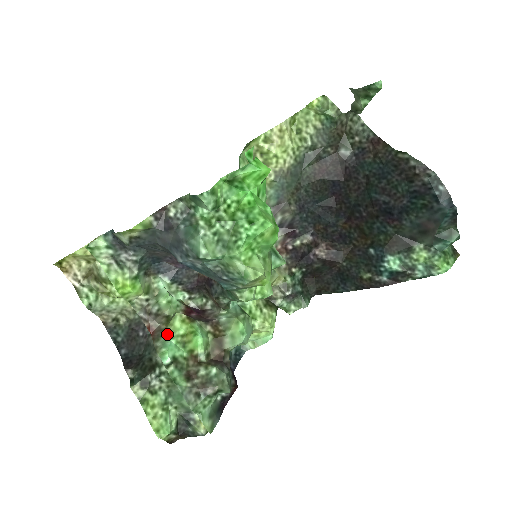
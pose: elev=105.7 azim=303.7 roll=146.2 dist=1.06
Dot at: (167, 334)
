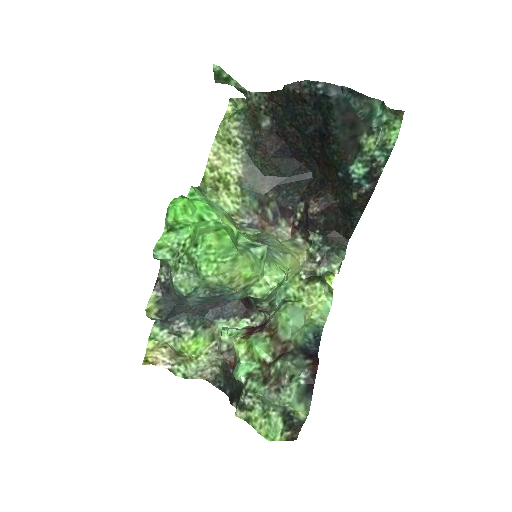
Dot at: (237, 360)
